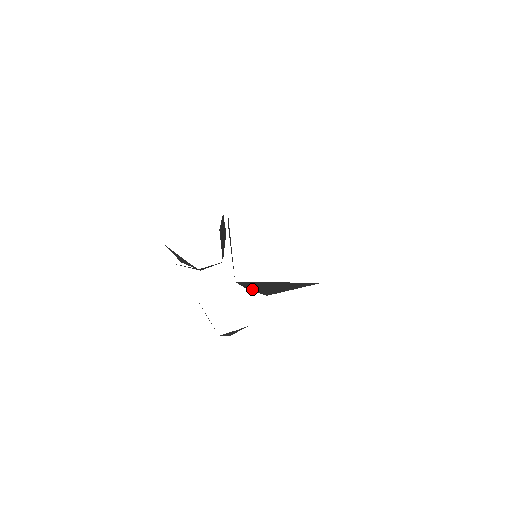
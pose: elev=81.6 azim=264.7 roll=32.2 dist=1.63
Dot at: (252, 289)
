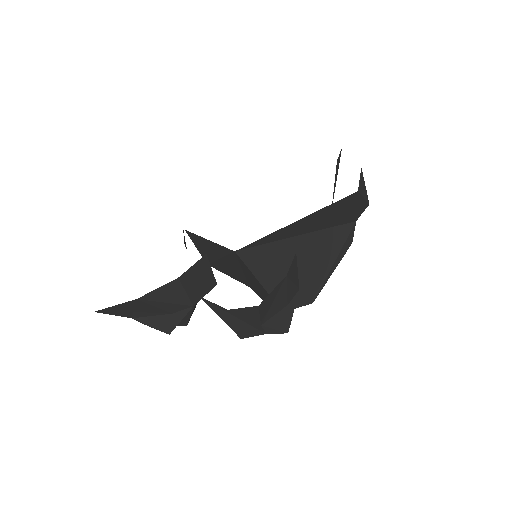
Dot at: (277, 281)
